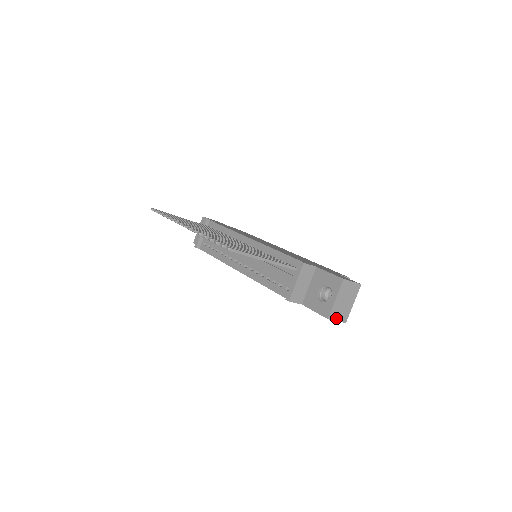
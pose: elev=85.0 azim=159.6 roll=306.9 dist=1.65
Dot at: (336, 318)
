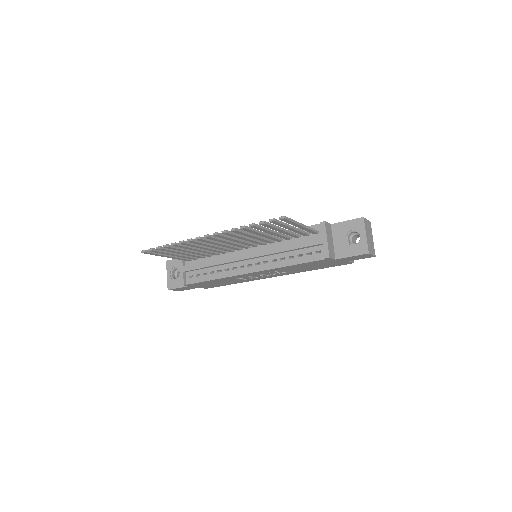
Dot at: (371, 252)
